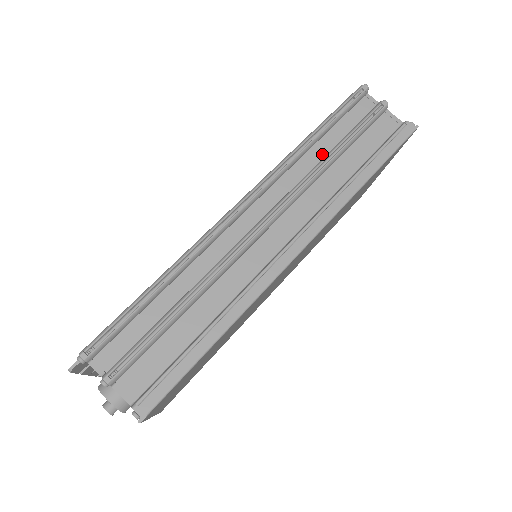
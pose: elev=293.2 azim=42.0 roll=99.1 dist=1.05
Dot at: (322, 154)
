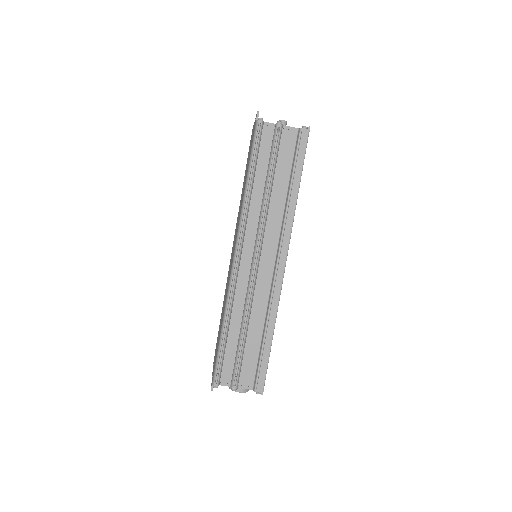
Dot at: (261, 189)
